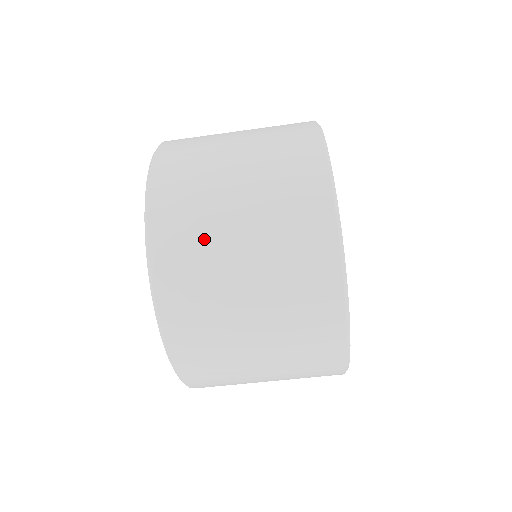
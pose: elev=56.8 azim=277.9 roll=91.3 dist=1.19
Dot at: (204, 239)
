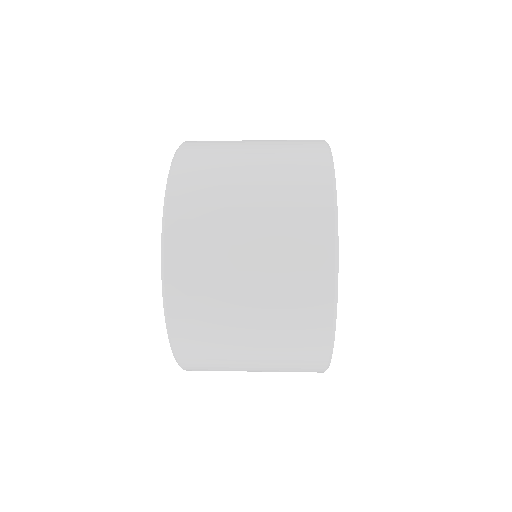
Dot at: (220, 352)
